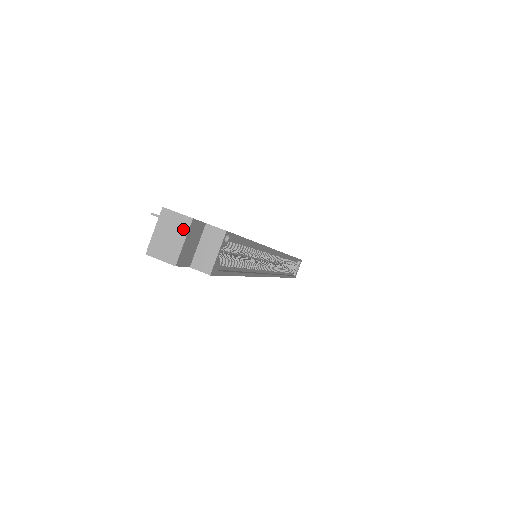
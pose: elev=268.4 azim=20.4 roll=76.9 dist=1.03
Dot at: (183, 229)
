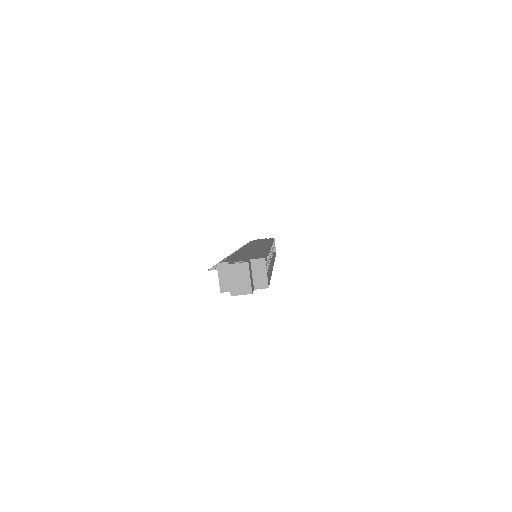
Dot at: (246, 271)
